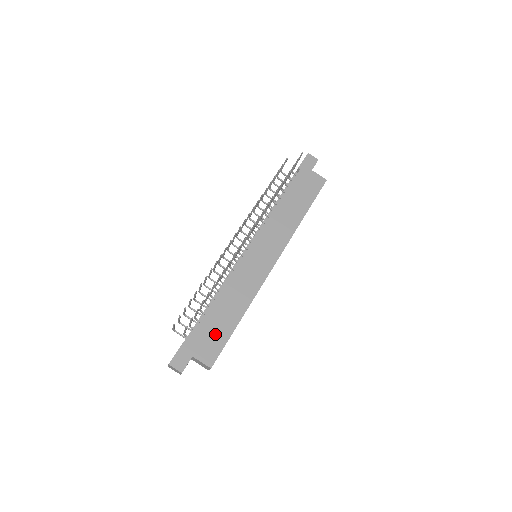
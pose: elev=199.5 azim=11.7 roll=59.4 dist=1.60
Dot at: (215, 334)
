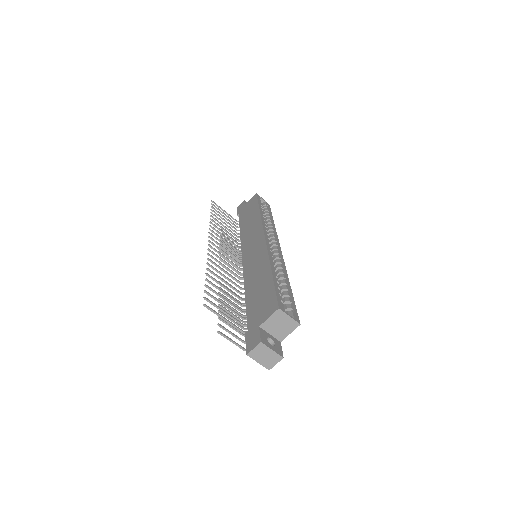
Dot at: (262, 299)
